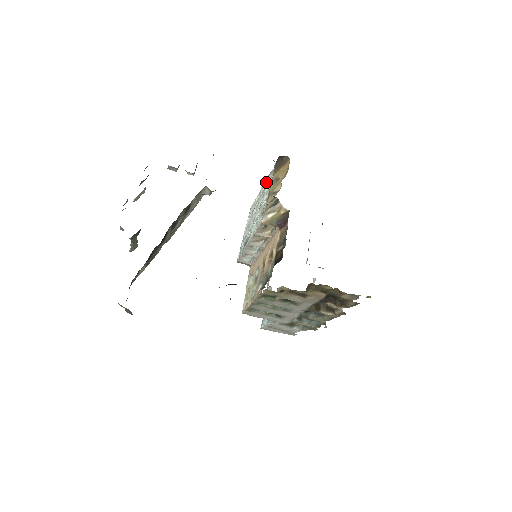
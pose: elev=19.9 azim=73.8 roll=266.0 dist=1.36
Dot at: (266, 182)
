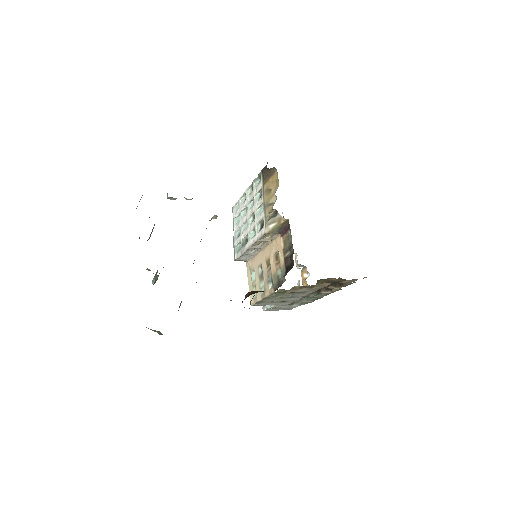
Dot at: (250, 186)
